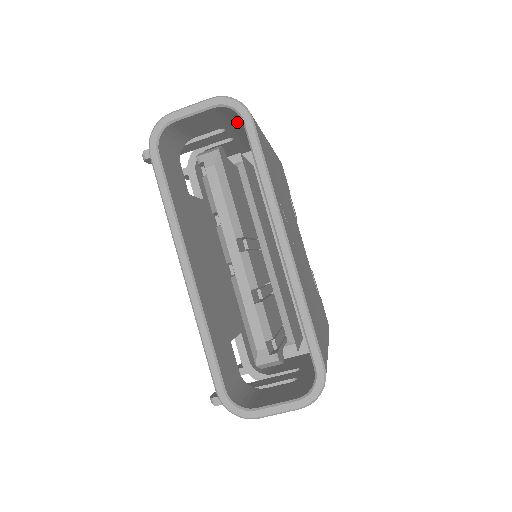
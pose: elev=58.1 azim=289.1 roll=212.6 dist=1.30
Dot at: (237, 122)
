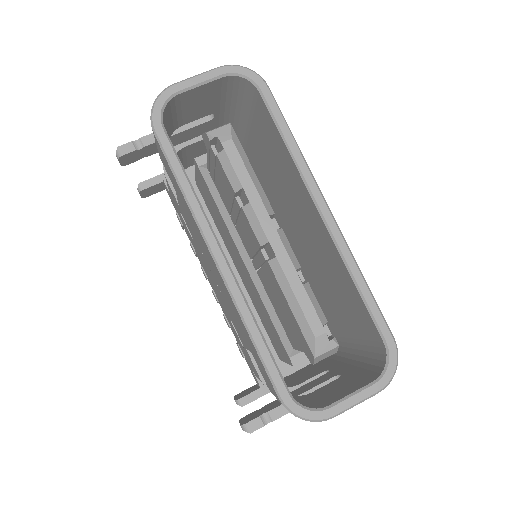
Dot at: (232, 104)
